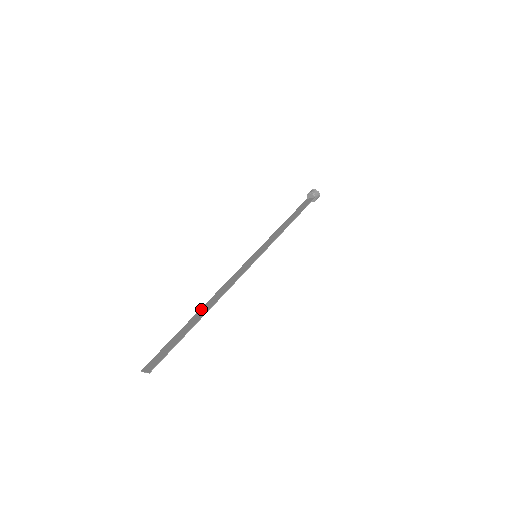
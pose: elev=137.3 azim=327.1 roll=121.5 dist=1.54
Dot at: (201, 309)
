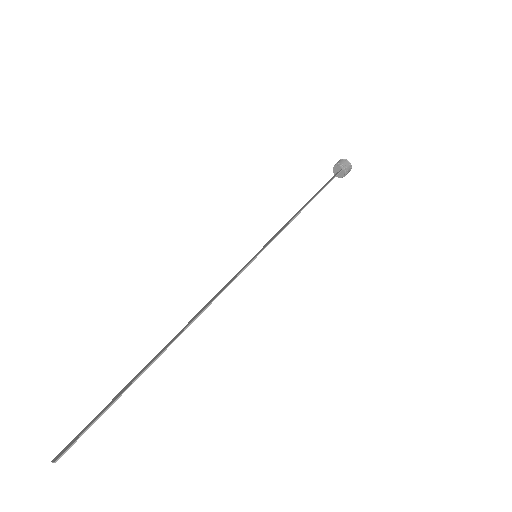
Dot at: occluded
